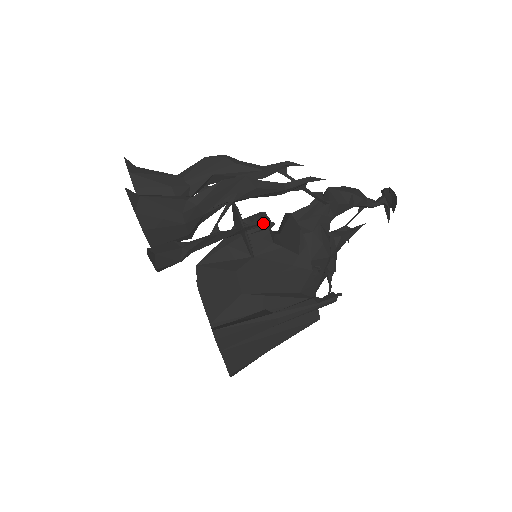
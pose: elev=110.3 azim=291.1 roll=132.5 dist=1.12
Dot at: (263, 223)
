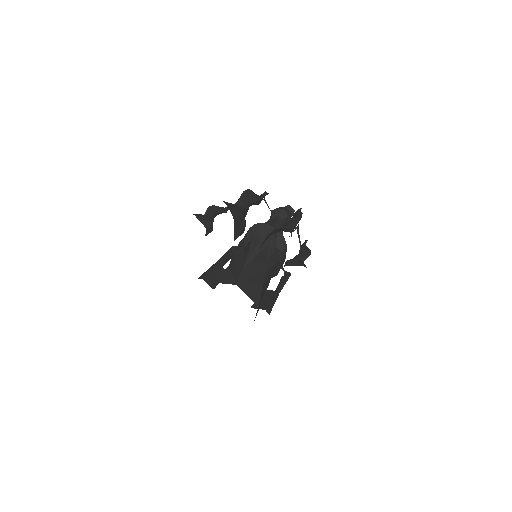
Dot at: (305, 240)
